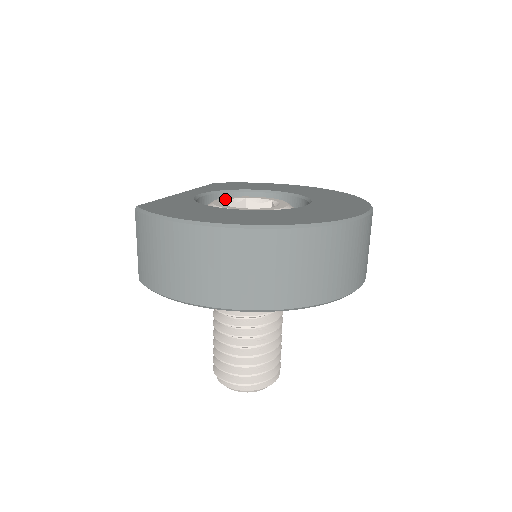
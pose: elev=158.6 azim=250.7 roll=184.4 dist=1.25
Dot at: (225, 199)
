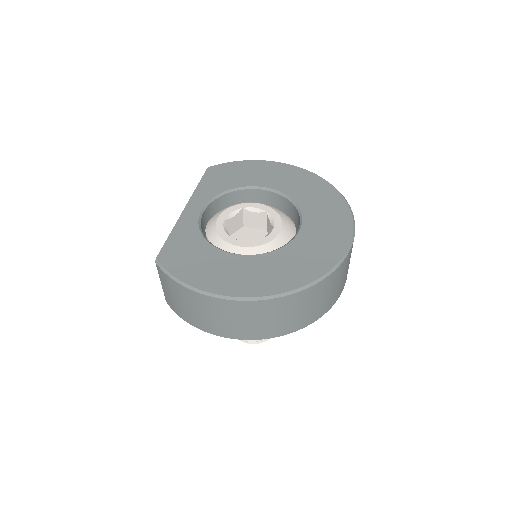
Dot at: (225, 216)
